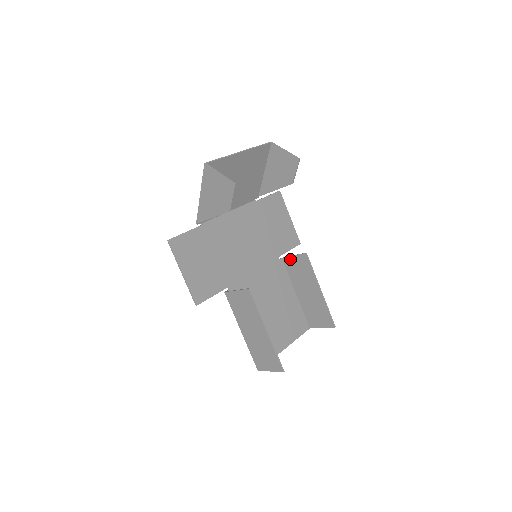
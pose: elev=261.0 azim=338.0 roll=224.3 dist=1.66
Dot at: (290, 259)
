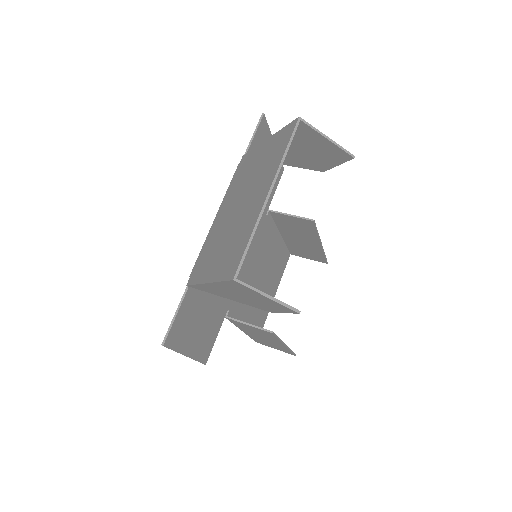
Dot at: (284, 216)
